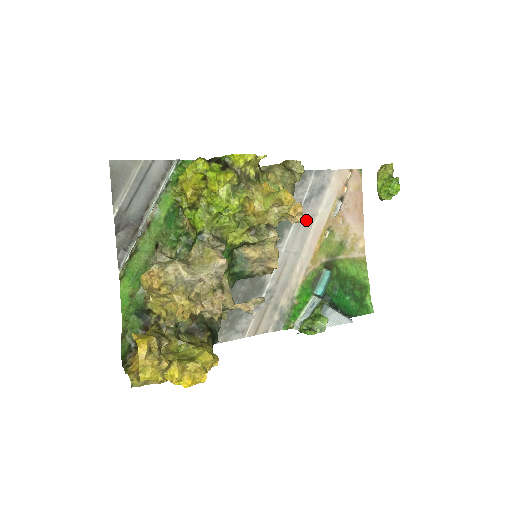
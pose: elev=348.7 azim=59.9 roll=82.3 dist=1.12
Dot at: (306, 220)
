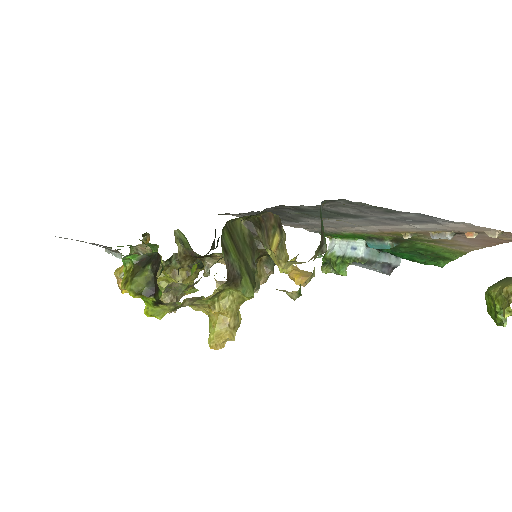
Dot at: (380, 222)
